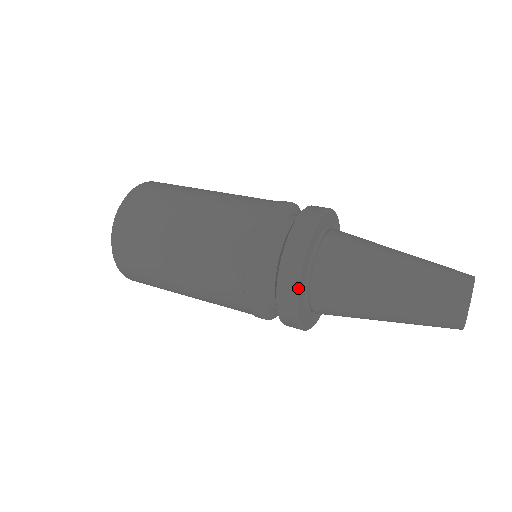
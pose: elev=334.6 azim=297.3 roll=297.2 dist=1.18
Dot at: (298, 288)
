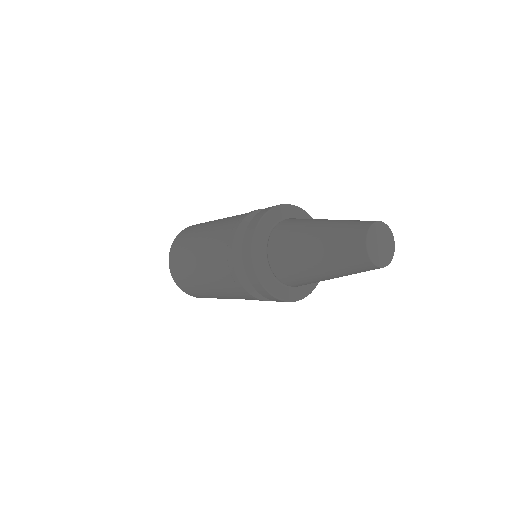
Dot at: (277, 207)
